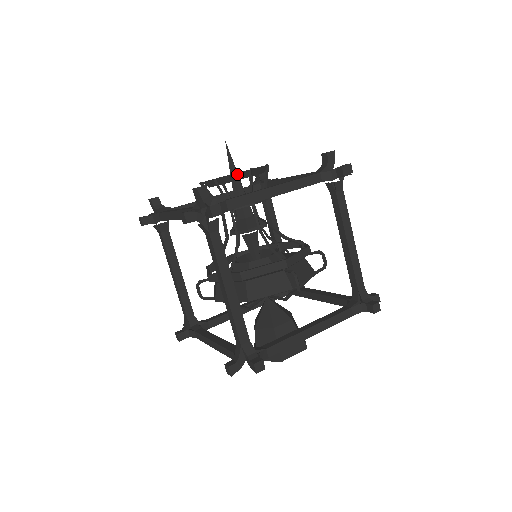
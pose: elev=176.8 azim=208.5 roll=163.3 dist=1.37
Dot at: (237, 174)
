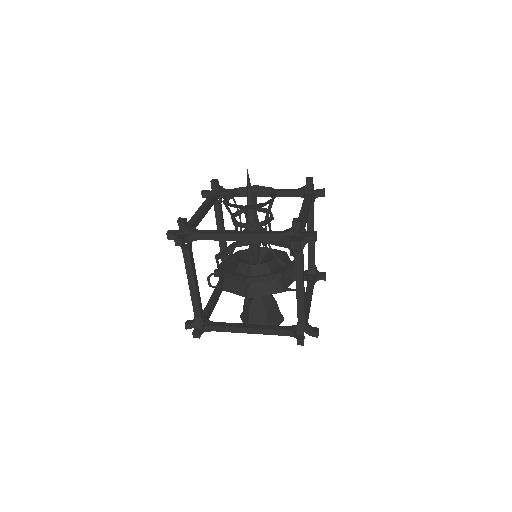
Dot at: (235, 205)
